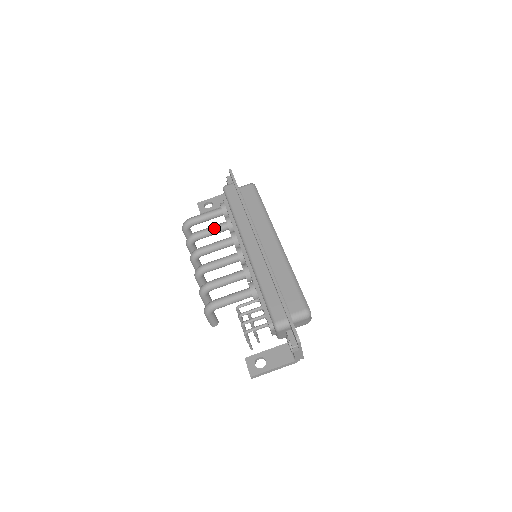
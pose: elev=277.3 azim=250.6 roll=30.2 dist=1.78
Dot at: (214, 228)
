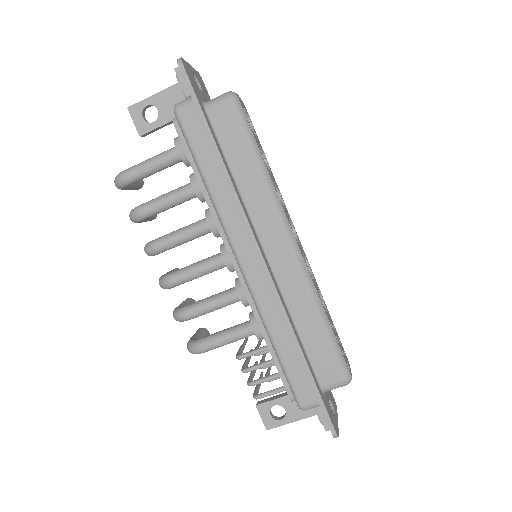
Dot at: (174, 200)
